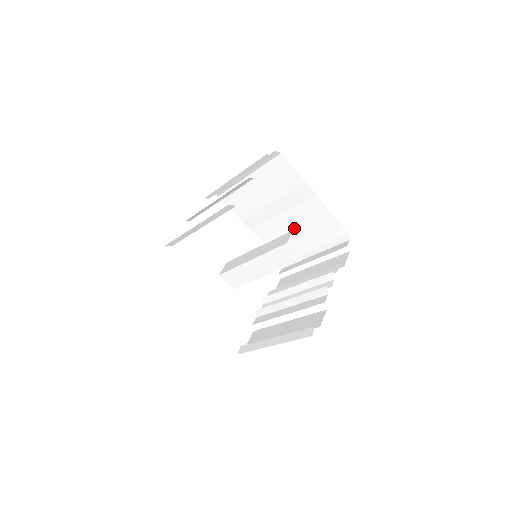
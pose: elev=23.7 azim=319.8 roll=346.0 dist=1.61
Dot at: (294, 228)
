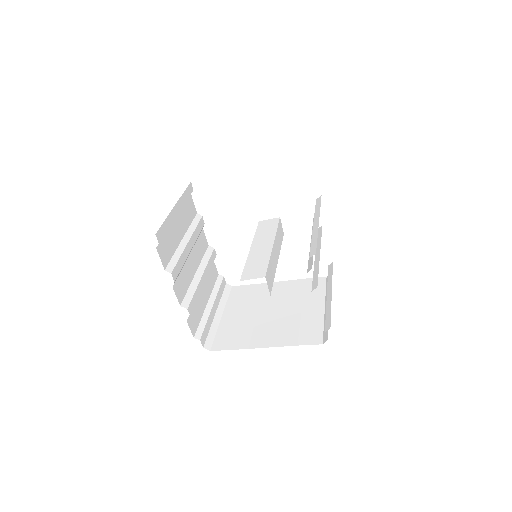
Dot at: occluded
